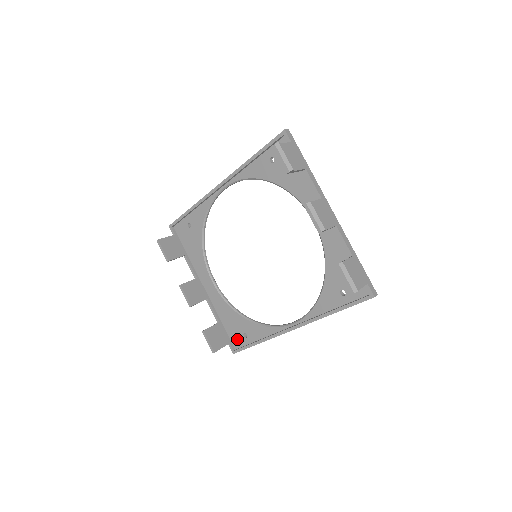
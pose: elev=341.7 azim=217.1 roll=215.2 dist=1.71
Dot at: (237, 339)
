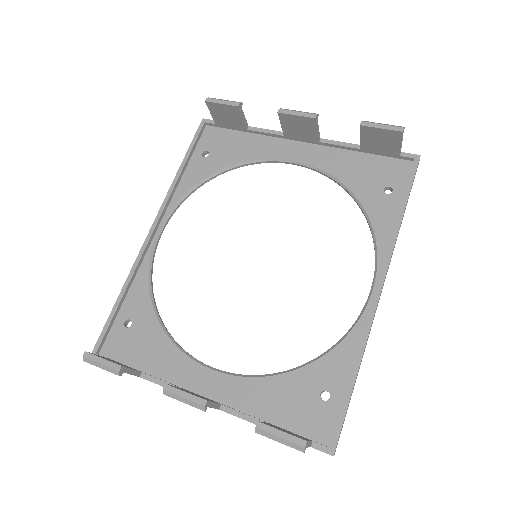
Dot at: (317, 421)
